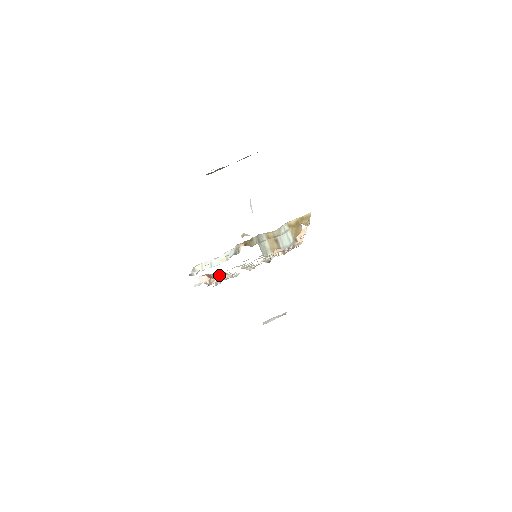
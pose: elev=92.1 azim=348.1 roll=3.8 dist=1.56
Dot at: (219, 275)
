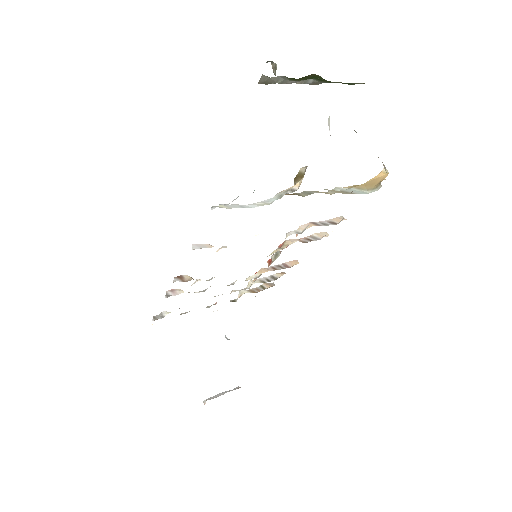
Dot at: occluded
